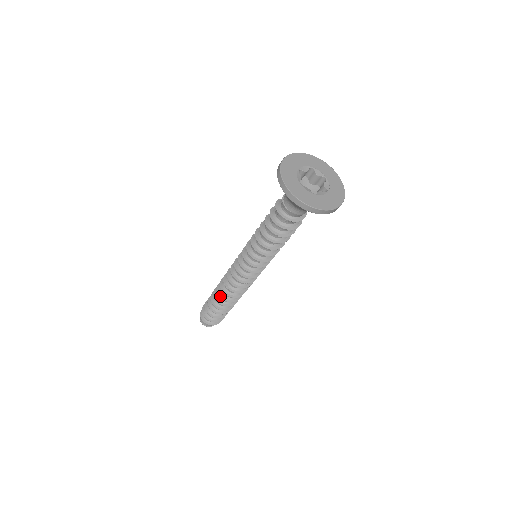
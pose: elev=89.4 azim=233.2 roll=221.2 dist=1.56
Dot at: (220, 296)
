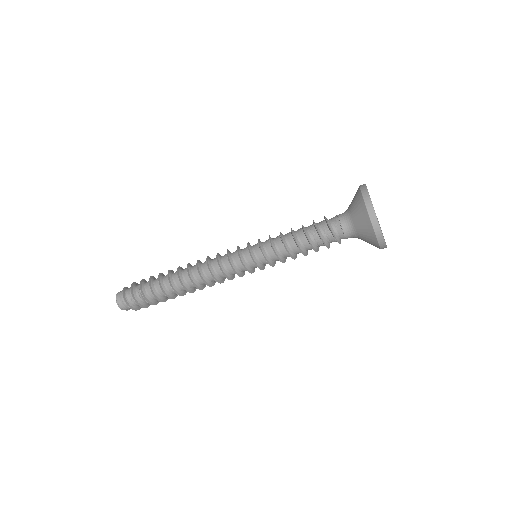
Dot at: (184, 287)
